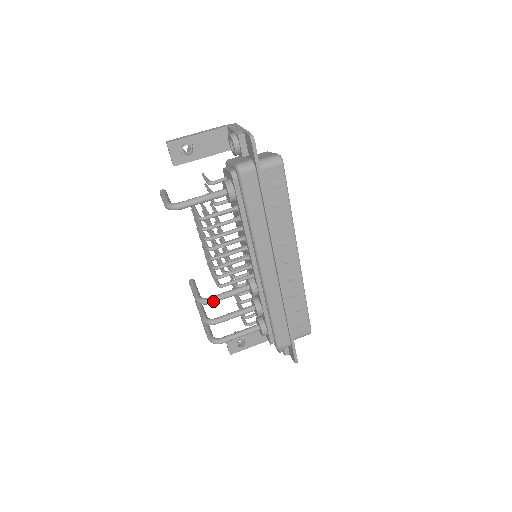
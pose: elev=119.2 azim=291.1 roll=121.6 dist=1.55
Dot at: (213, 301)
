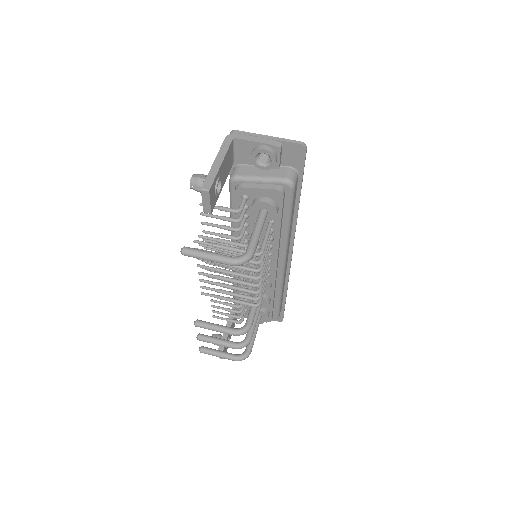
Dot at: occluded
